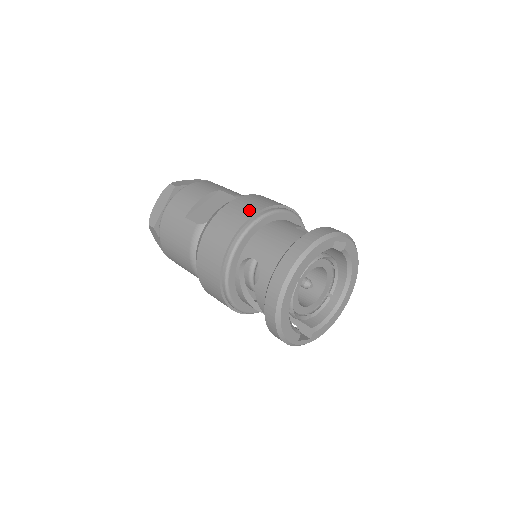
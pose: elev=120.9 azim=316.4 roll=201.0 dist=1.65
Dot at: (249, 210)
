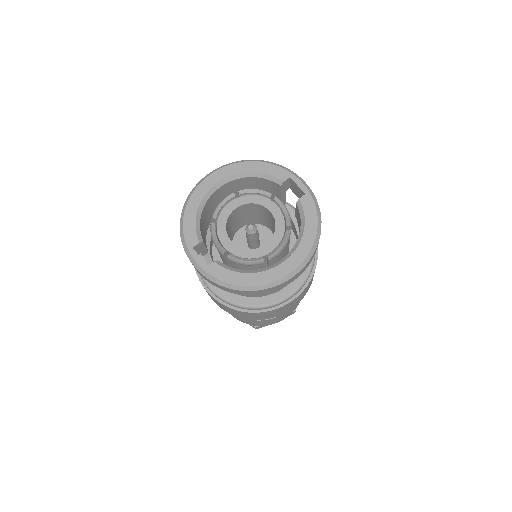
Dot at: occluded
